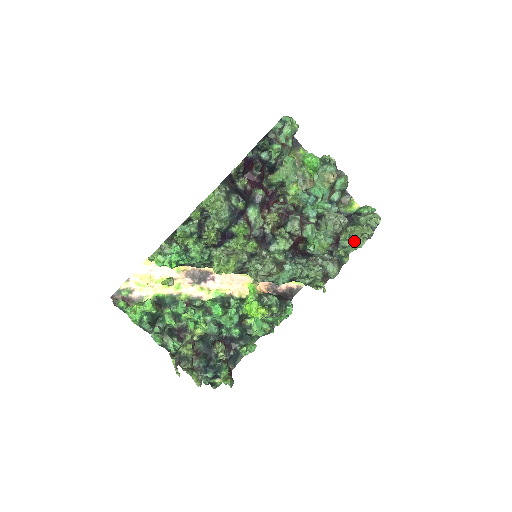
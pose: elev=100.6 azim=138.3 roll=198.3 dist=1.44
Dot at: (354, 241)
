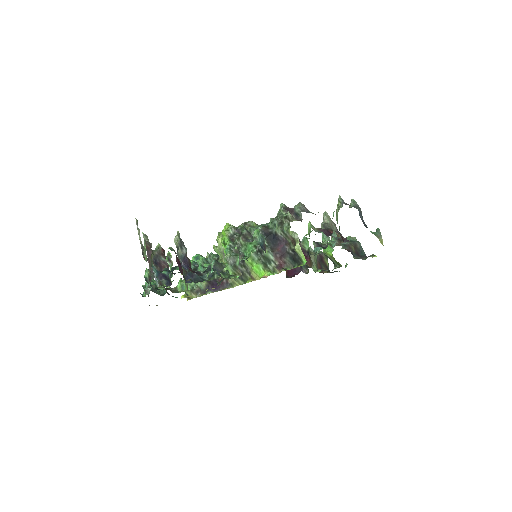
Dot at: (337, 219)
